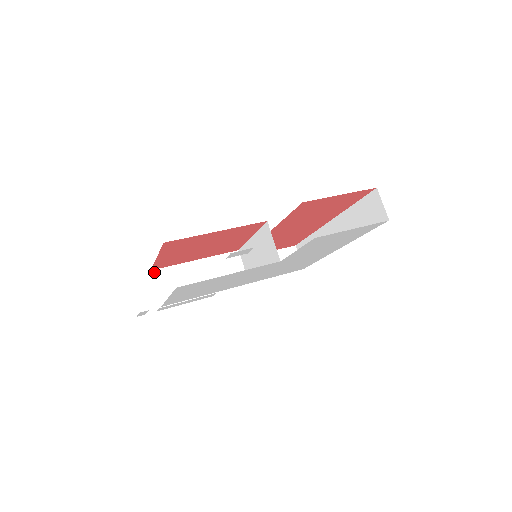
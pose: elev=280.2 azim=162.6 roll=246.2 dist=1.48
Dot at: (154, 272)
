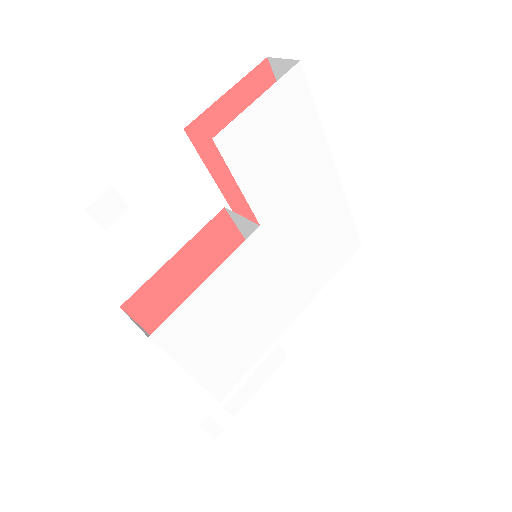
Dot at: occluded
